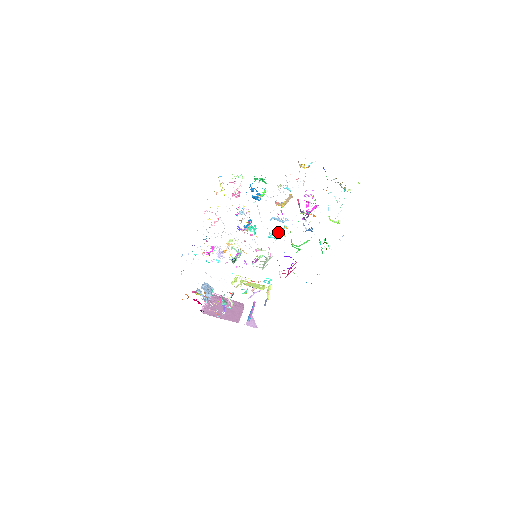
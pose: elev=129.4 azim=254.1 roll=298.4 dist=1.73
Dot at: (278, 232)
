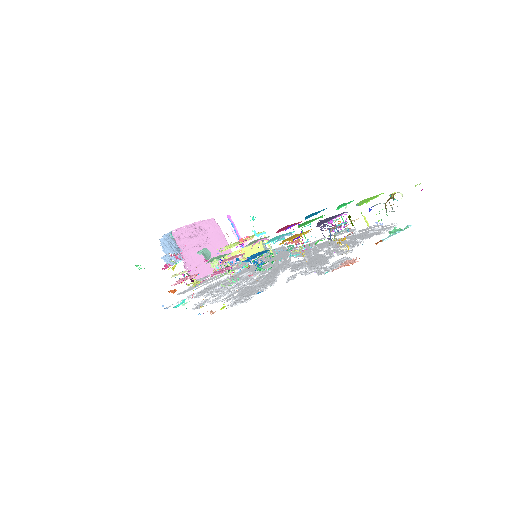
Dot at: occluded
